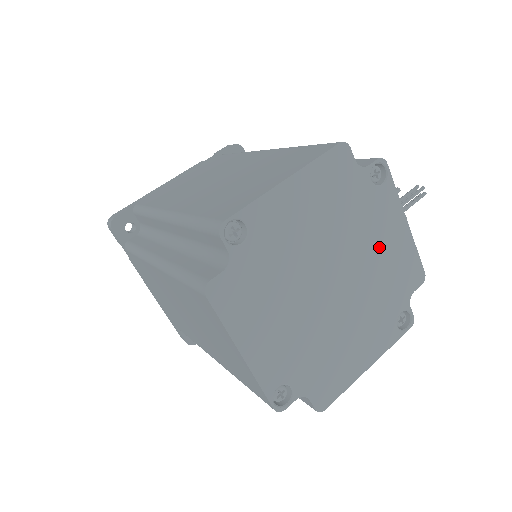
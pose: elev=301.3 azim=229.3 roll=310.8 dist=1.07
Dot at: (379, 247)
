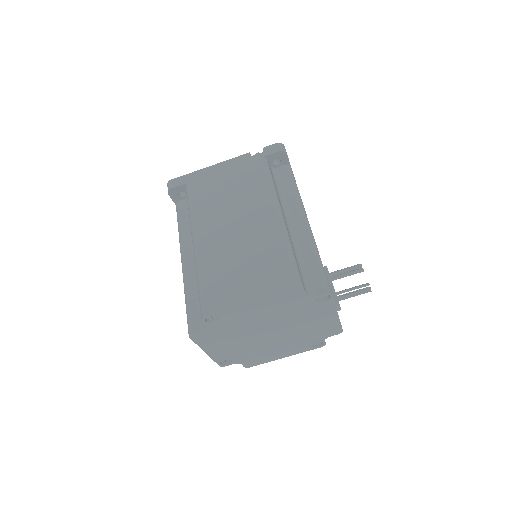
Dot at: (311, 323)
